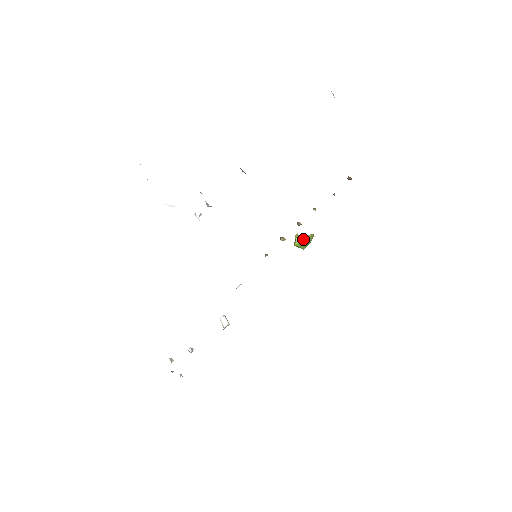
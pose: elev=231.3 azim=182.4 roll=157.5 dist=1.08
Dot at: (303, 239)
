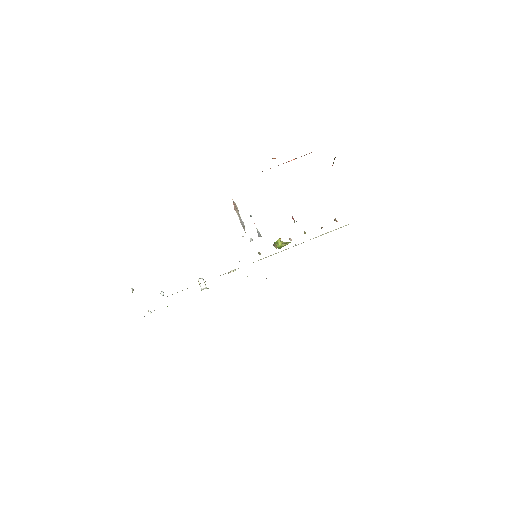
Dot at: (284, 244)
